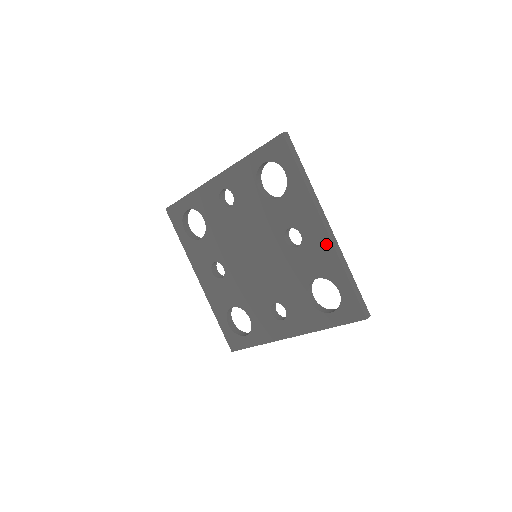
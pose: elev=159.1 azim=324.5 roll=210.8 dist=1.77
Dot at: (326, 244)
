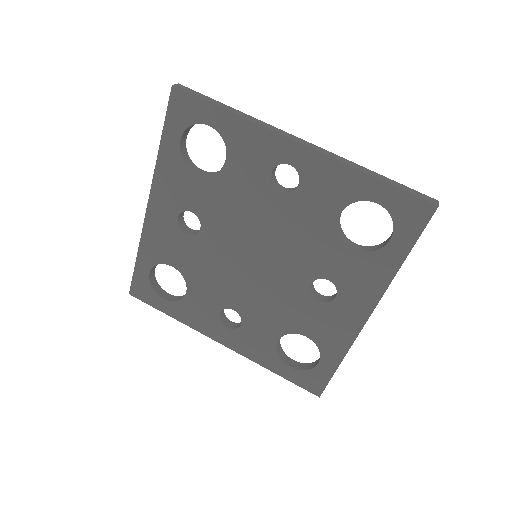
Dot at: (352, 328)
